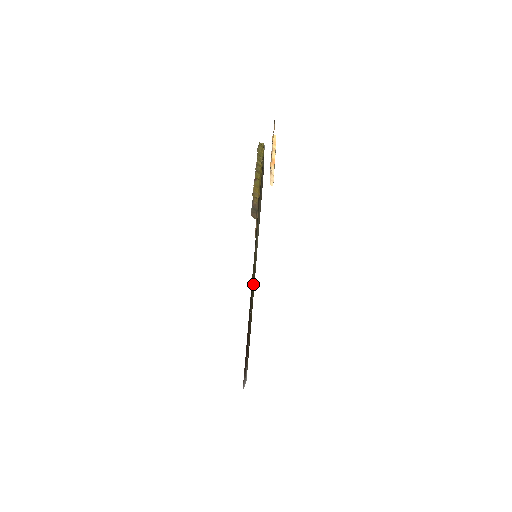
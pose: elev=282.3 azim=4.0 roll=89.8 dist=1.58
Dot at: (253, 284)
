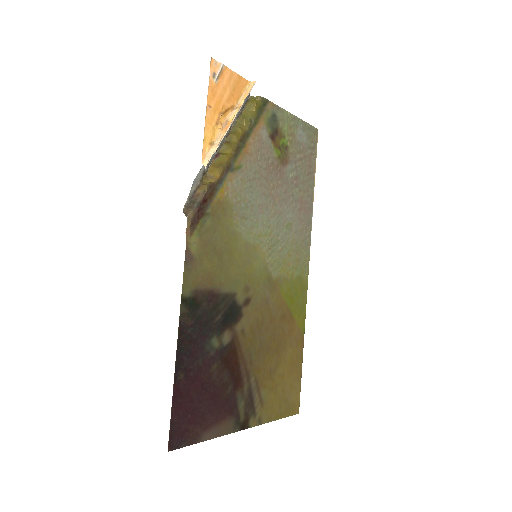
Dot at: (263, 293)
